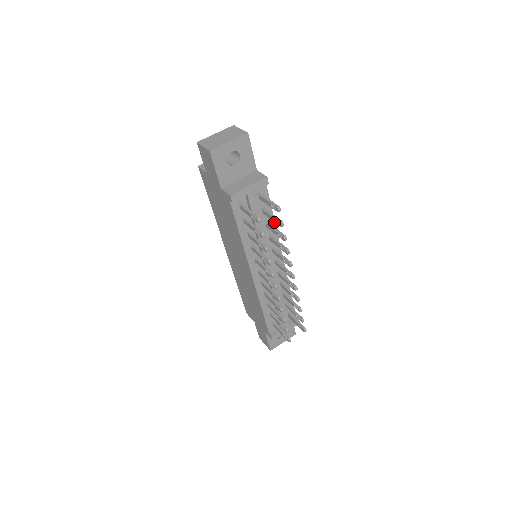
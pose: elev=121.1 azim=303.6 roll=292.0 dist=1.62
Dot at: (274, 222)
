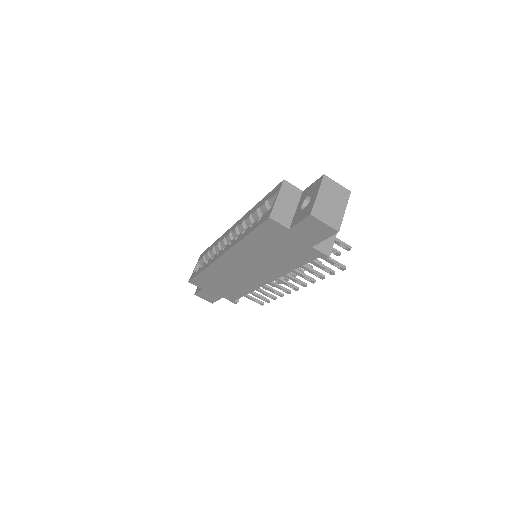
Dot at: occluded
